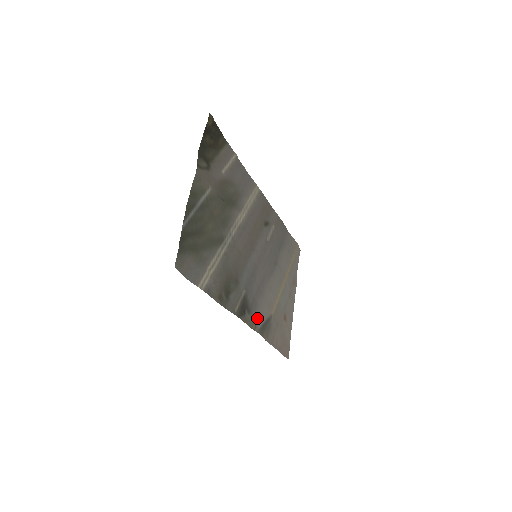
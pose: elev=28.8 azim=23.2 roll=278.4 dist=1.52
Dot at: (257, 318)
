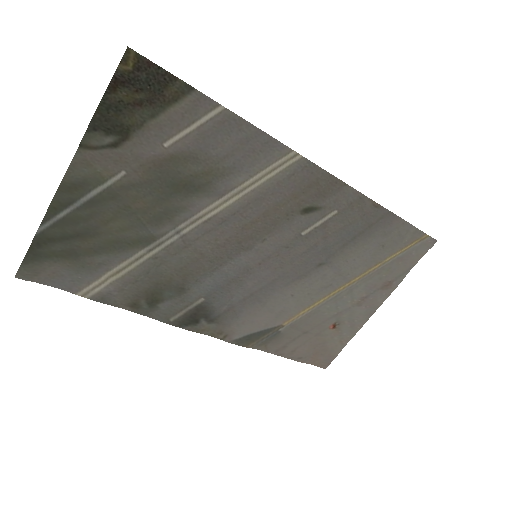
Dot at: (235, 327)
